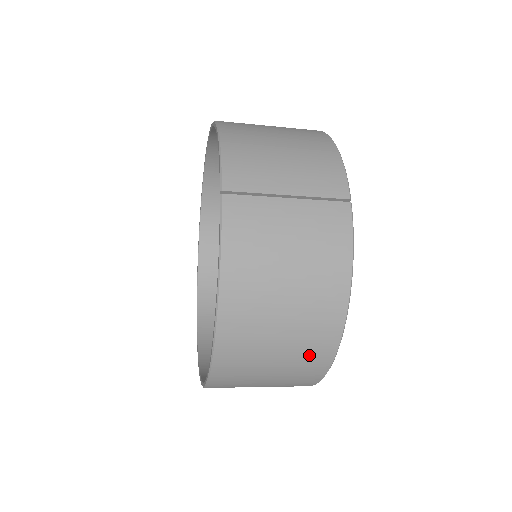
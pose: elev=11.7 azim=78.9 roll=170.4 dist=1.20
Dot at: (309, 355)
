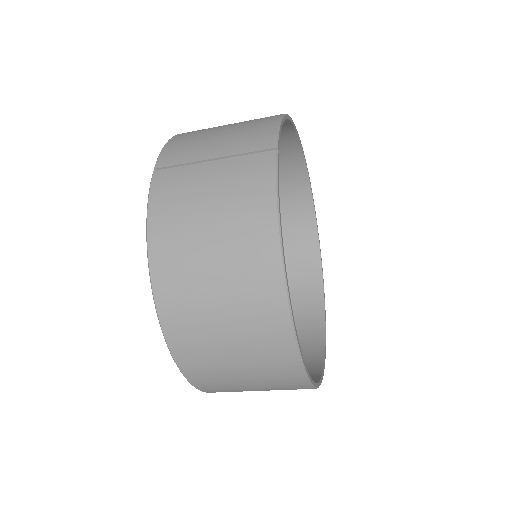
Dot at: (260, 320)
